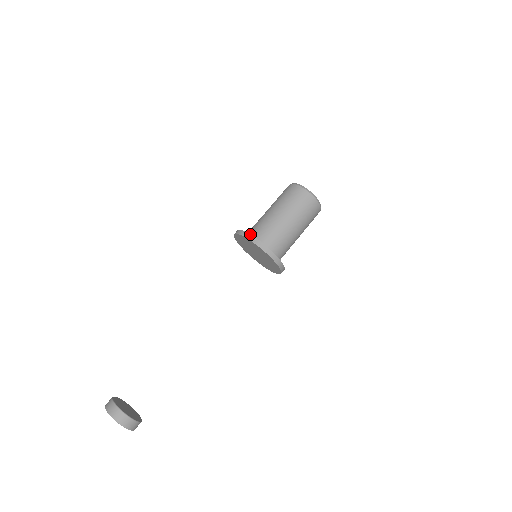
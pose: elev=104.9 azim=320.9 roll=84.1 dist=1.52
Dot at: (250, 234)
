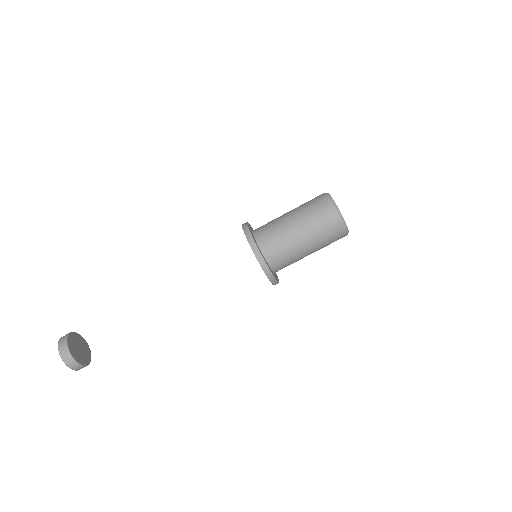
Dot at: (249, 230)
